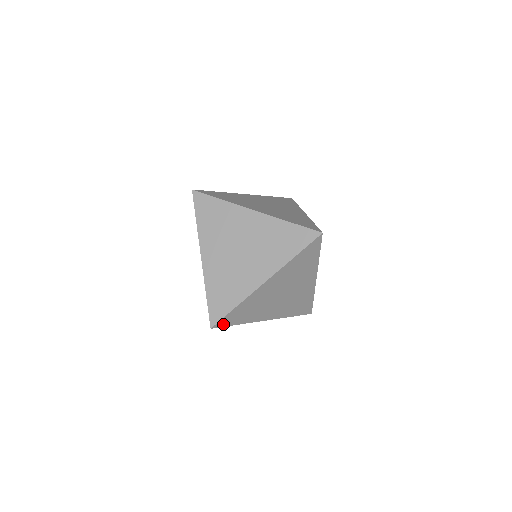
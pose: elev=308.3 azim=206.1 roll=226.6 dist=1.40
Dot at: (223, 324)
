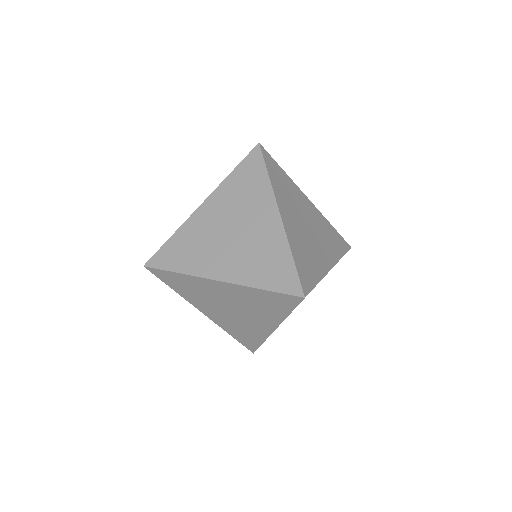
Dot at: (158, 264)
